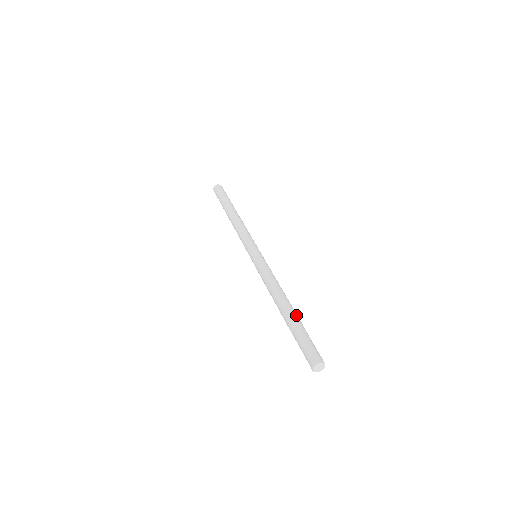
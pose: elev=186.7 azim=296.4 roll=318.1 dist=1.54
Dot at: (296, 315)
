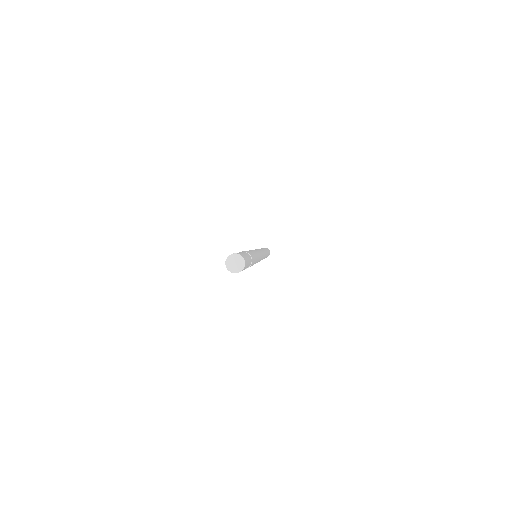
Dot at: (247, 251)
